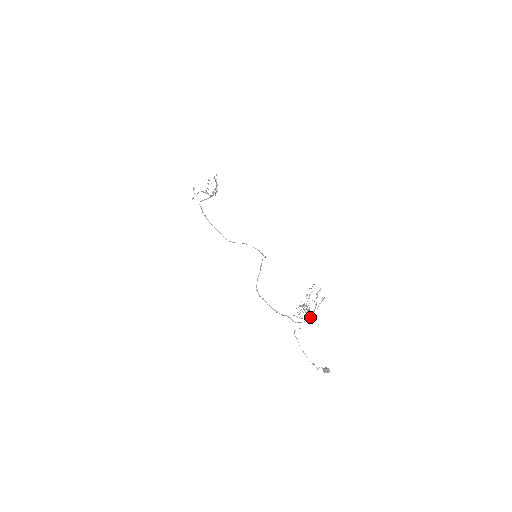
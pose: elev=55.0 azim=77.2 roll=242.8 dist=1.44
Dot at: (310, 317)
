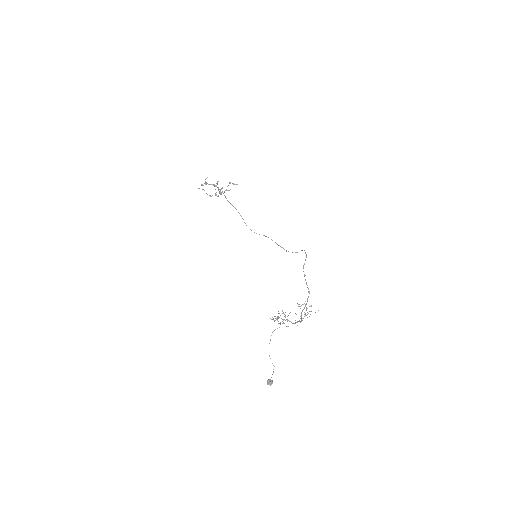
Dot at: (301, 321)
